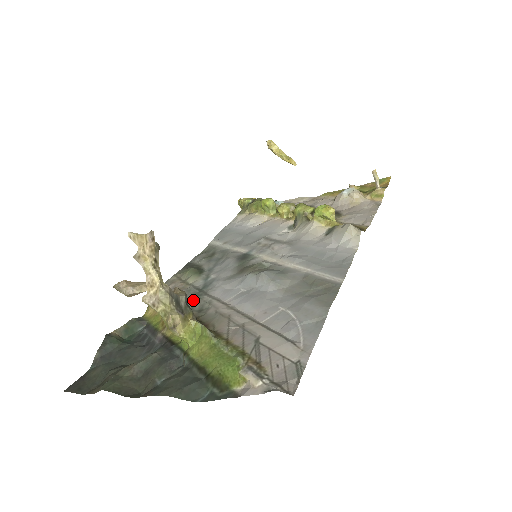
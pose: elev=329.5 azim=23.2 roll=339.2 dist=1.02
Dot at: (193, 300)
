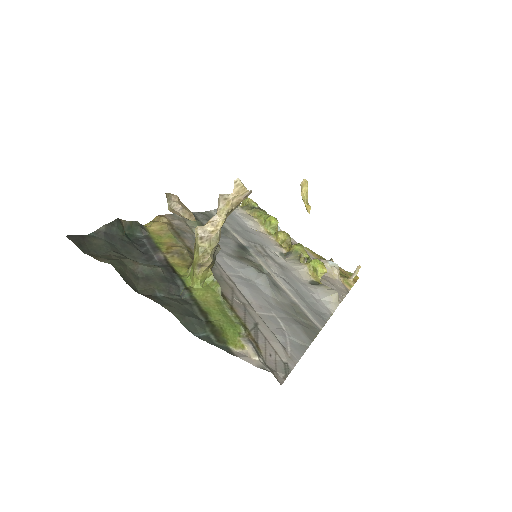
Dot at: occluded
